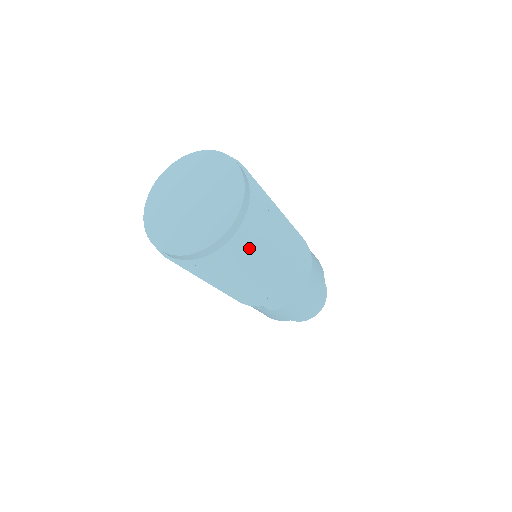
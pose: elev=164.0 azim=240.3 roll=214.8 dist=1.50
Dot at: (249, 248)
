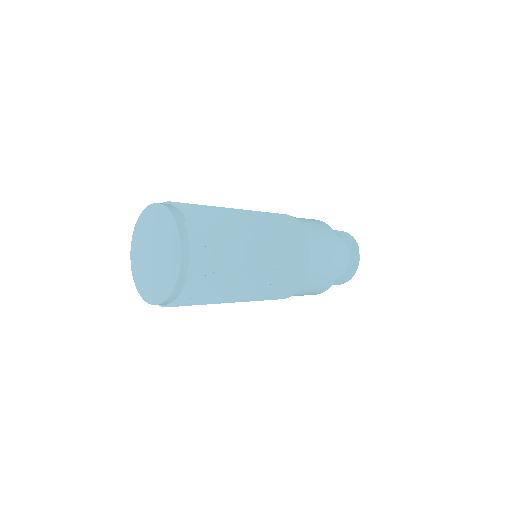
Dot at: occluded
